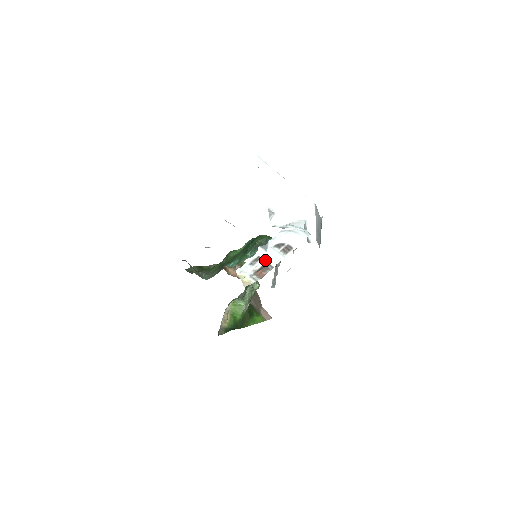
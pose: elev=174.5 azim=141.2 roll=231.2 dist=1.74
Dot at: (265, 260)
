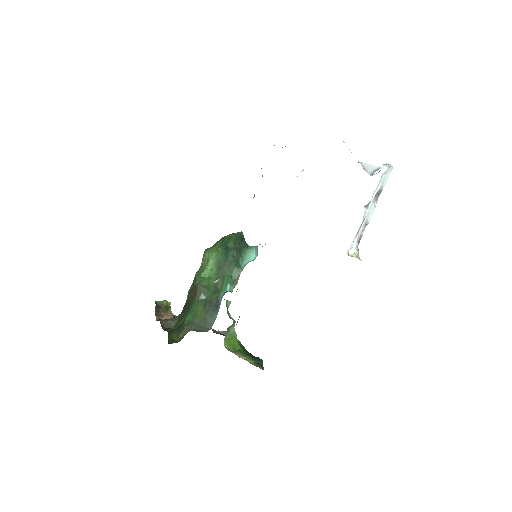
Dot at: (366, 220)
